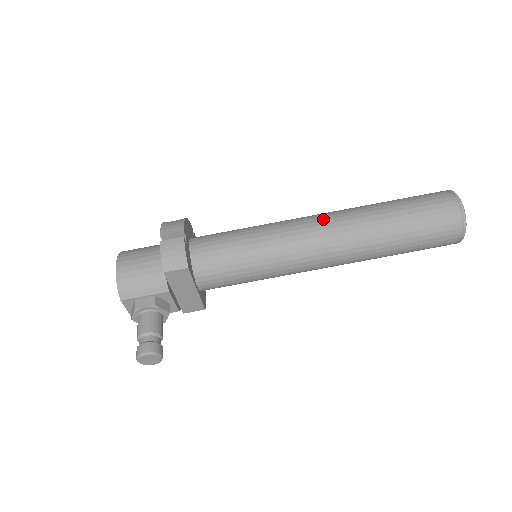
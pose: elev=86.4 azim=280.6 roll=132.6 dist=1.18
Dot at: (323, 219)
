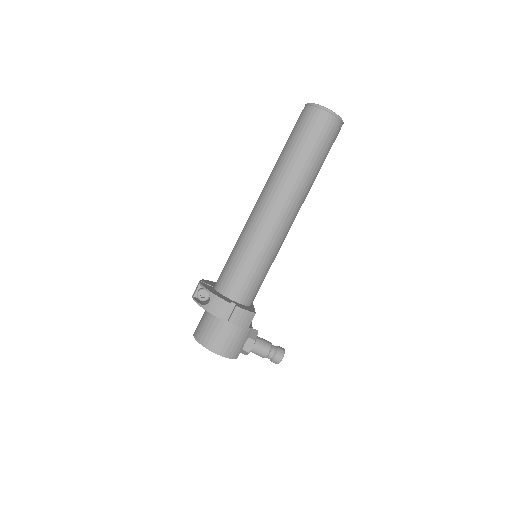
Dot at: (277, 205)
